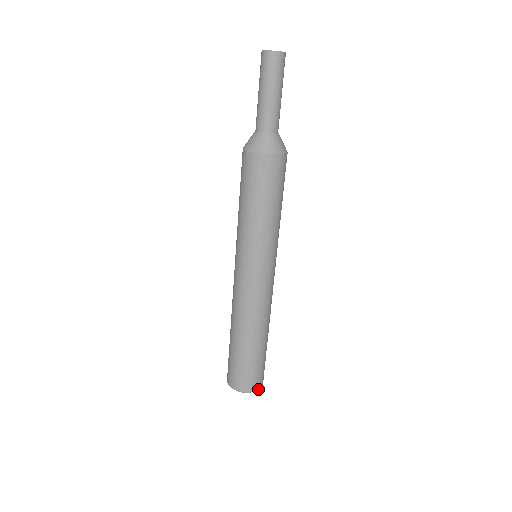
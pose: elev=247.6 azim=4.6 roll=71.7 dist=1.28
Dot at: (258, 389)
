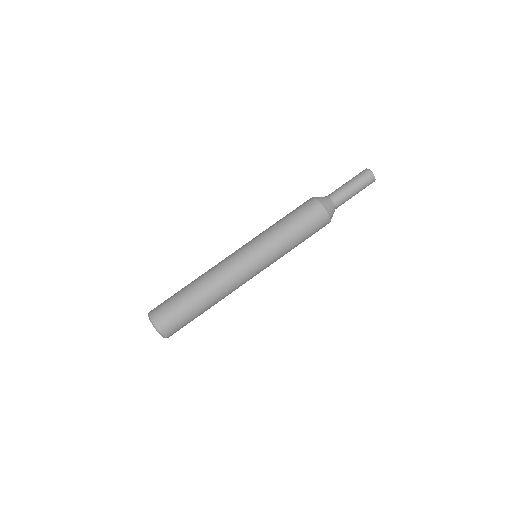
Dot at: (163, 335)
